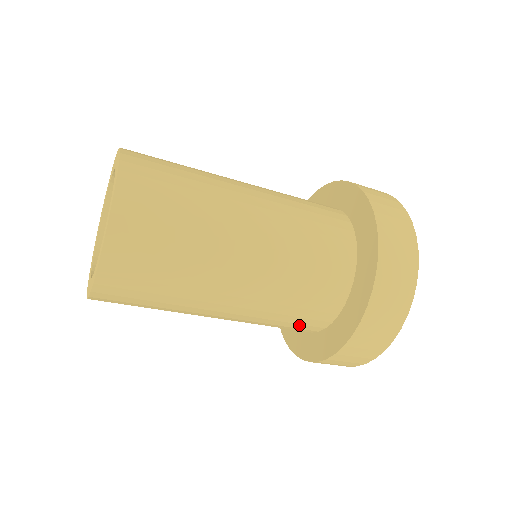
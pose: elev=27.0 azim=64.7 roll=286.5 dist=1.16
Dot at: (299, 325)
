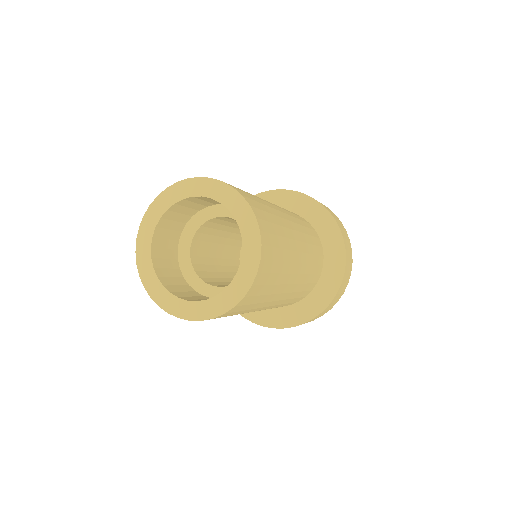
Dot at: occluded
